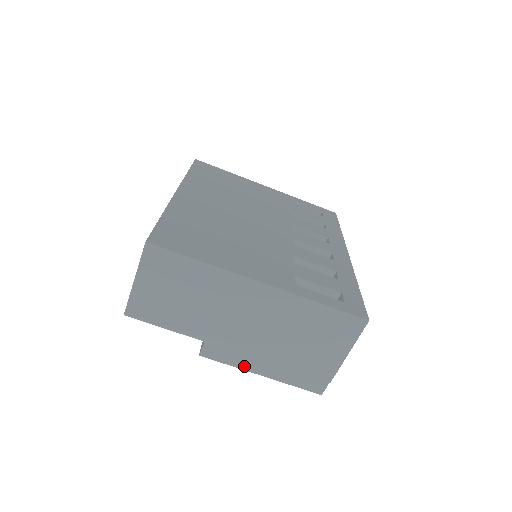
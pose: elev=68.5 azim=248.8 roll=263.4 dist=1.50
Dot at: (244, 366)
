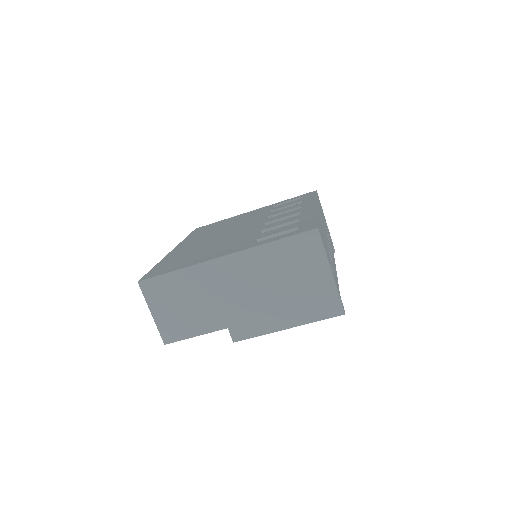
Dot at: (269, 330)
